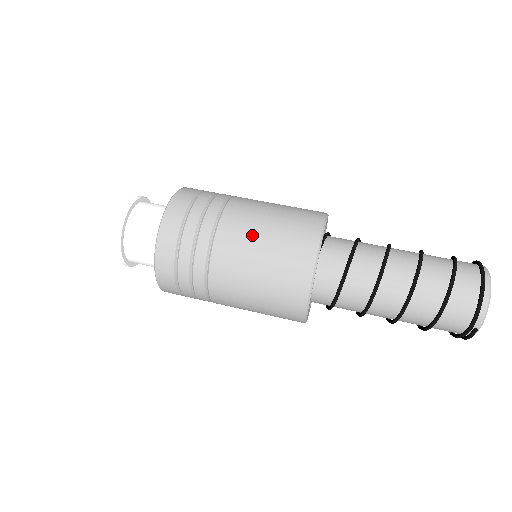
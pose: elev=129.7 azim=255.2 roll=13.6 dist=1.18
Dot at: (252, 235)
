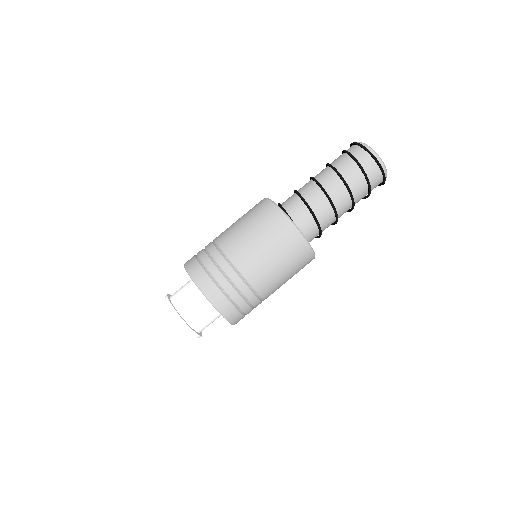
Dot at: (275, 276)
